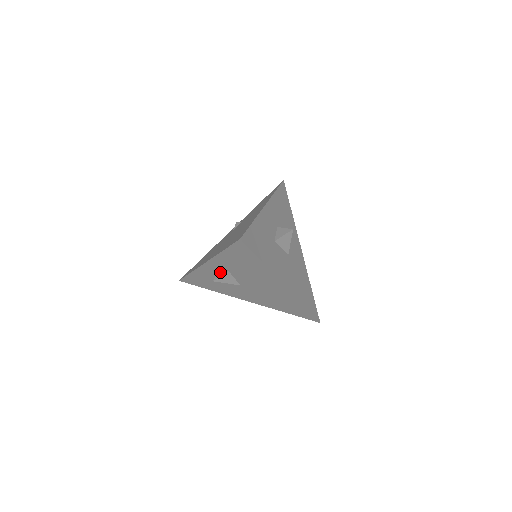
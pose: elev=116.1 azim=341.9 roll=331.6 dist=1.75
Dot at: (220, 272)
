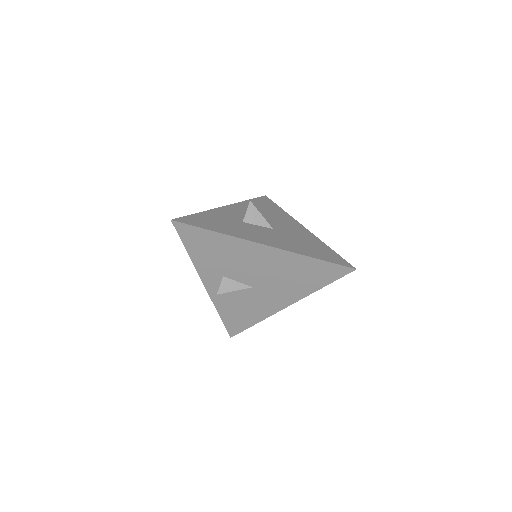
Dot at: occluded
